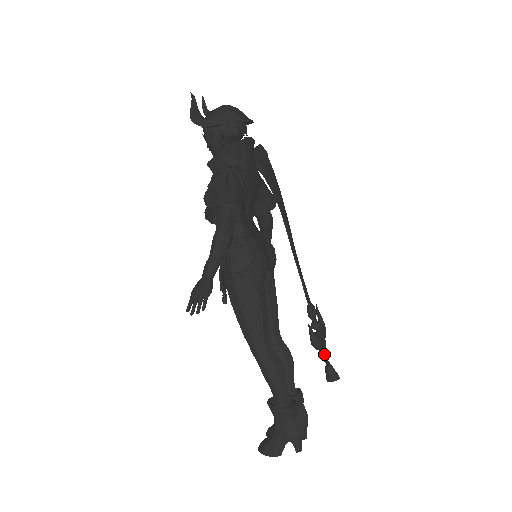
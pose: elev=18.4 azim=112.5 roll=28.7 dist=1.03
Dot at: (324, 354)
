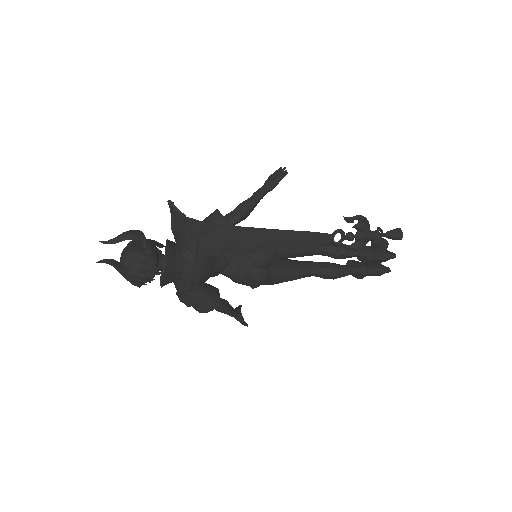
Dot at: occluded
